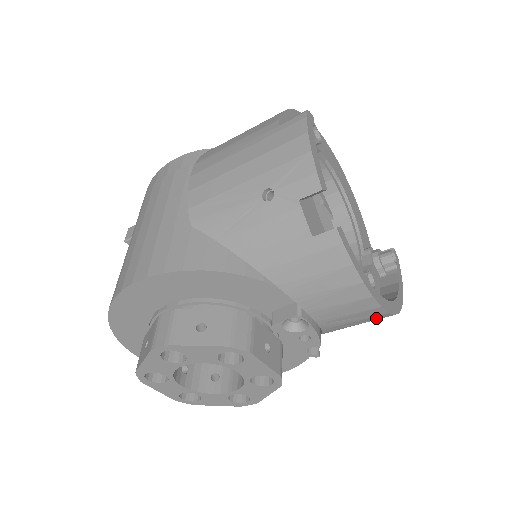
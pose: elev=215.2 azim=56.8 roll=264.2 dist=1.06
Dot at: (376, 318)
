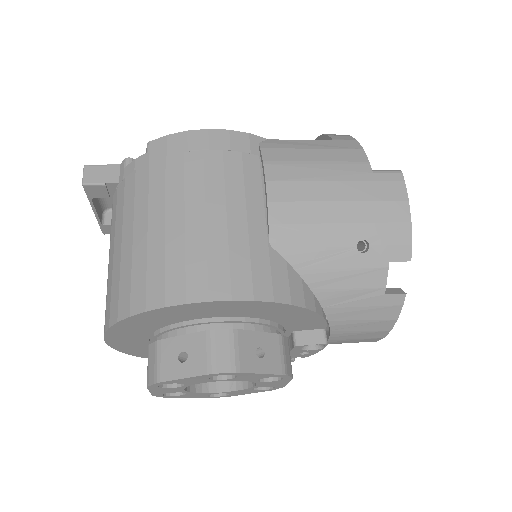
Dot at: occluded
